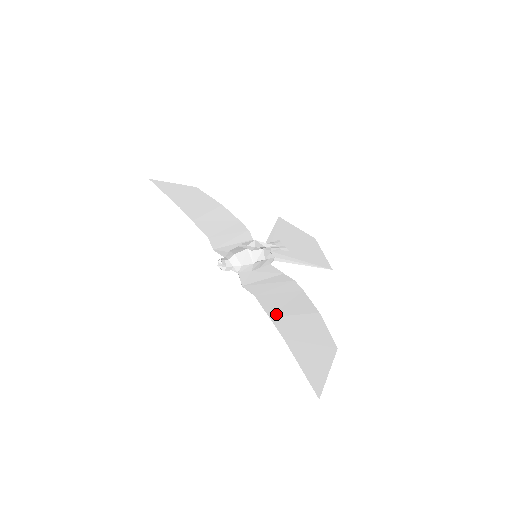
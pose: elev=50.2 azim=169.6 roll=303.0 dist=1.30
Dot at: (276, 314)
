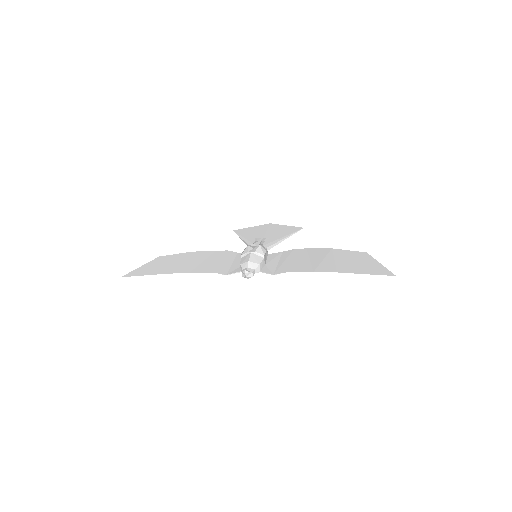
Dot at: (314, 268)
